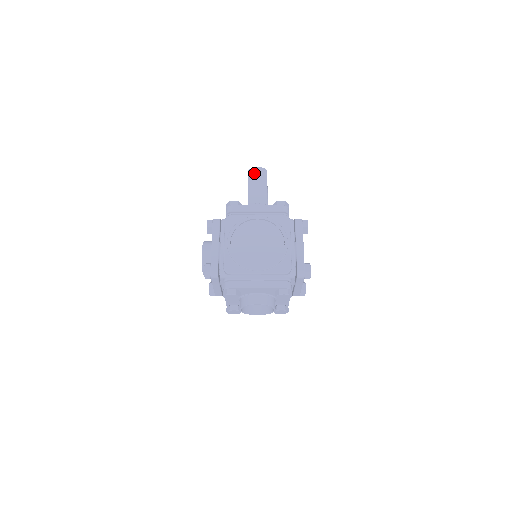
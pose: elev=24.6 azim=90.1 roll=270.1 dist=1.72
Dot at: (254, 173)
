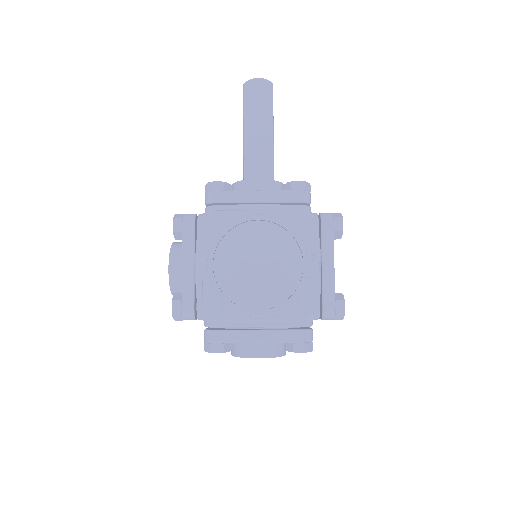
Dot at: (253, 89)
